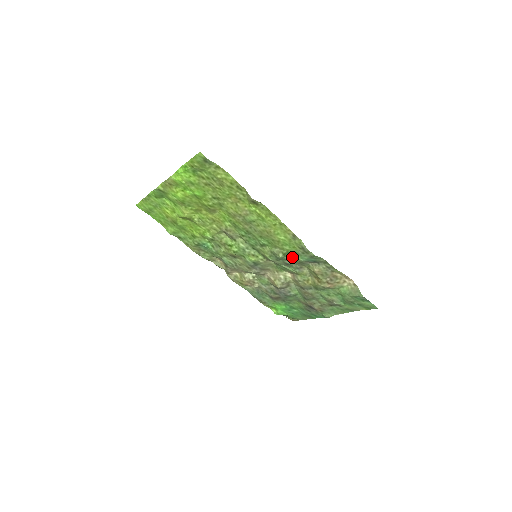
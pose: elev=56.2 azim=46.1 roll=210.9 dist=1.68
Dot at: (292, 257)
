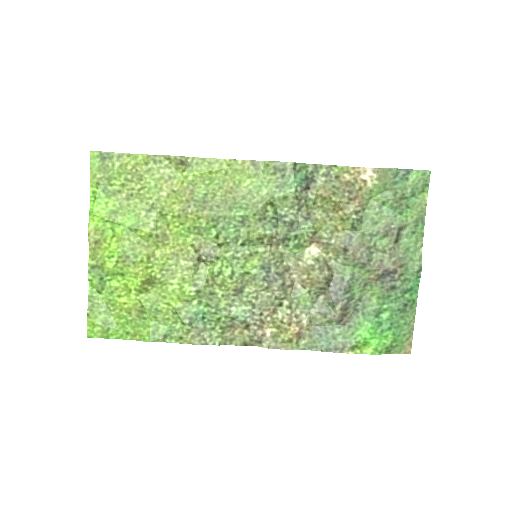
Dot at: (283, 202)
